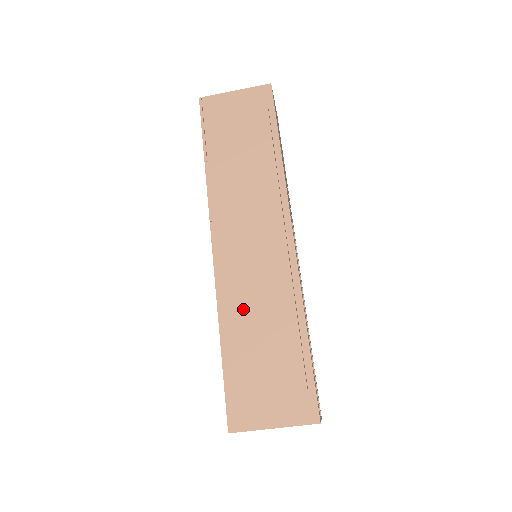
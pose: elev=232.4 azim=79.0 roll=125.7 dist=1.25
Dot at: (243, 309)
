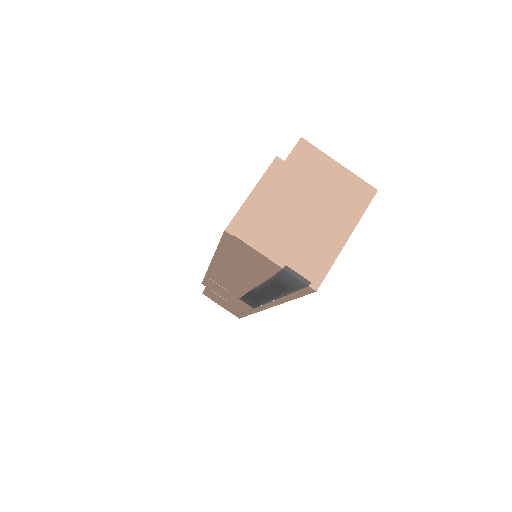
Dot at: occluded
